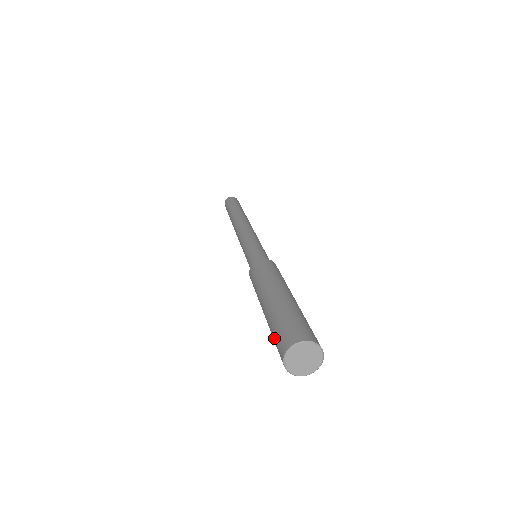
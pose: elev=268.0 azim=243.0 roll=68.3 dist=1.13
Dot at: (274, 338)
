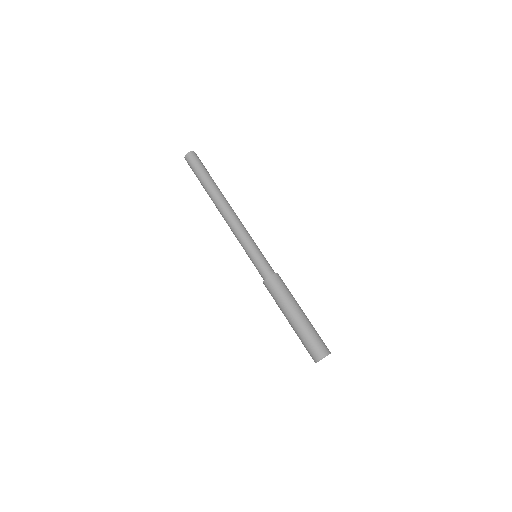
Dot at: (305, 347)
